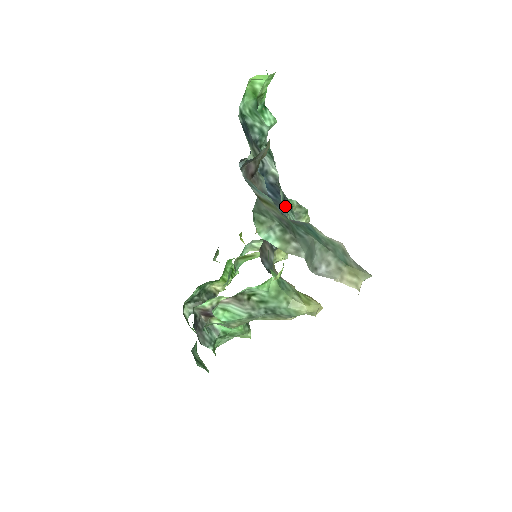
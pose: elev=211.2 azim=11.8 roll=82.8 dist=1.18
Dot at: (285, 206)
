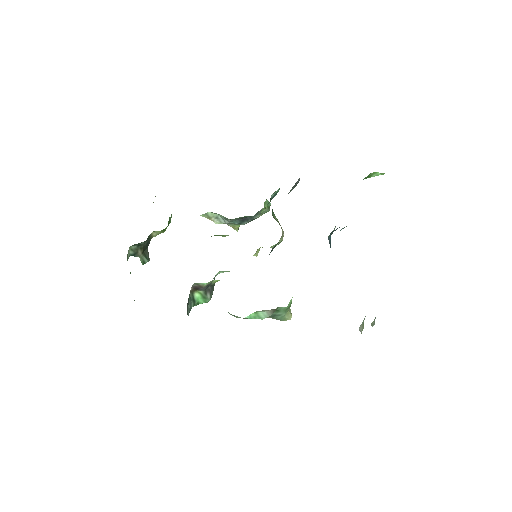
Dot at: occluded
